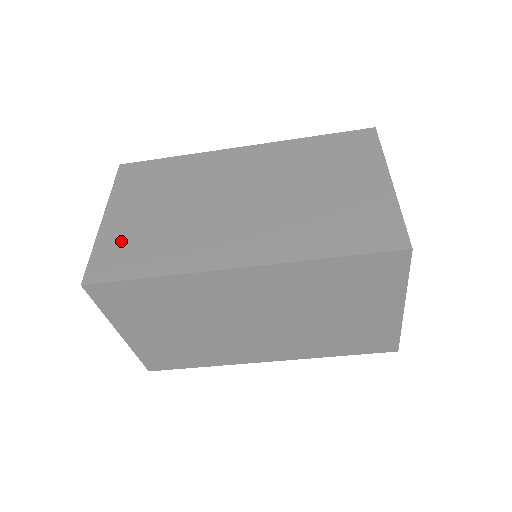
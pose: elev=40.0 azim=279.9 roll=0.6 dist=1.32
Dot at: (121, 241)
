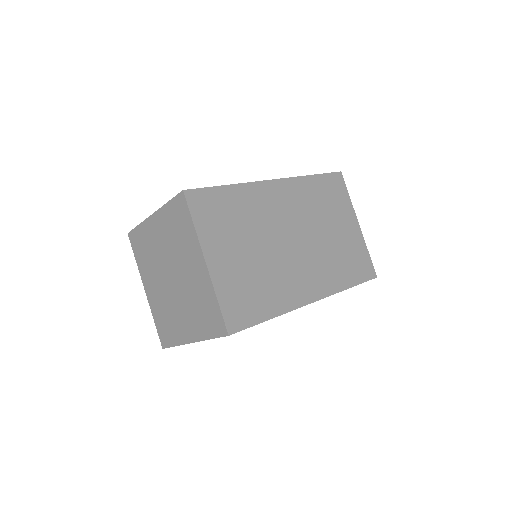
Dot at: (235, 288)
